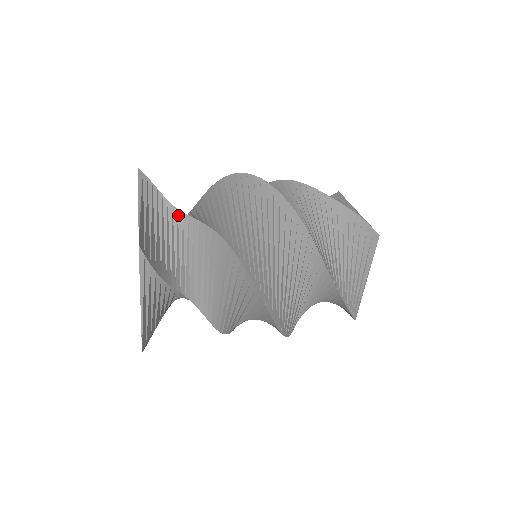
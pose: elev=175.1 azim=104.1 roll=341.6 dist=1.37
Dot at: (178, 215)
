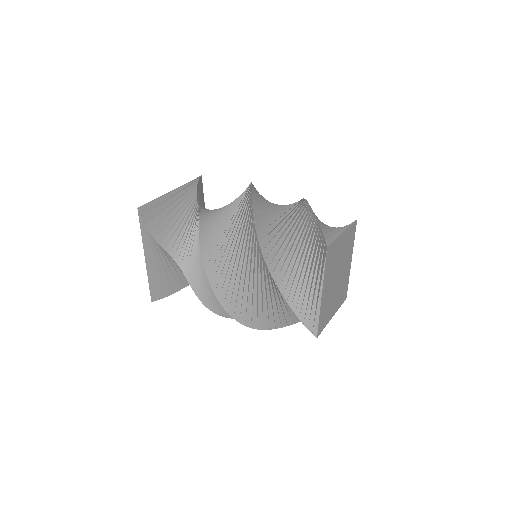
Dot at: (175, 261)
